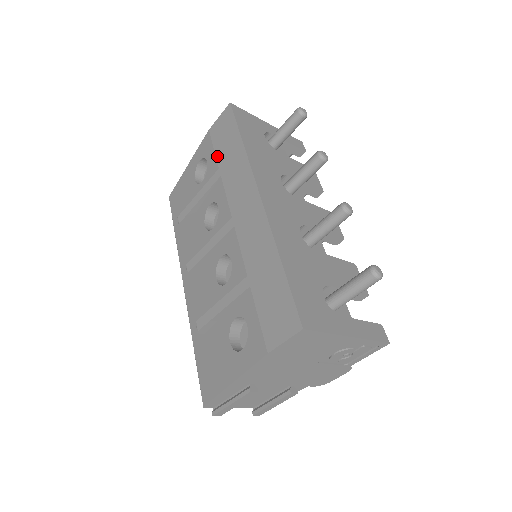
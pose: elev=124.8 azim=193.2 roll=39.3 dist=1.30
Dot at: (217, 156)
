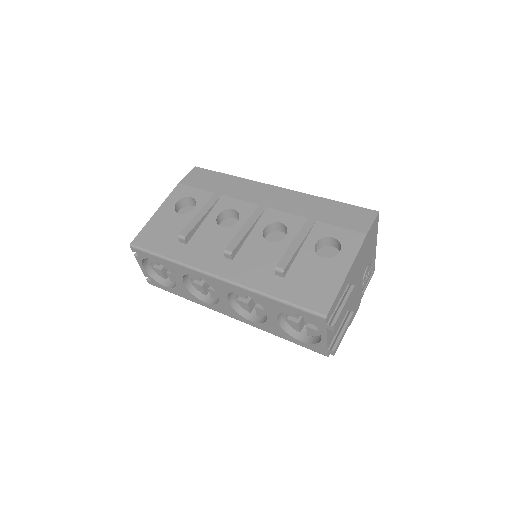
Dot at: (206, 189)
